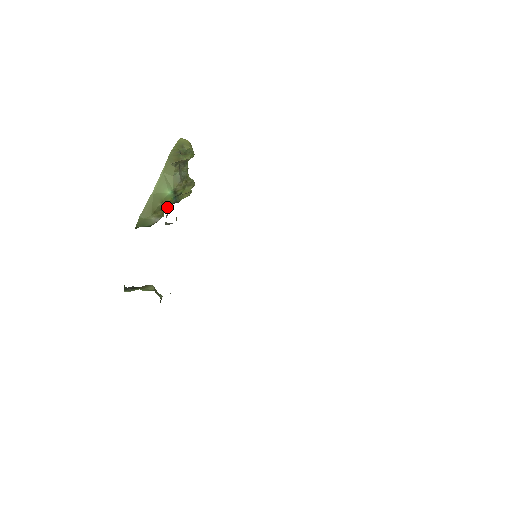
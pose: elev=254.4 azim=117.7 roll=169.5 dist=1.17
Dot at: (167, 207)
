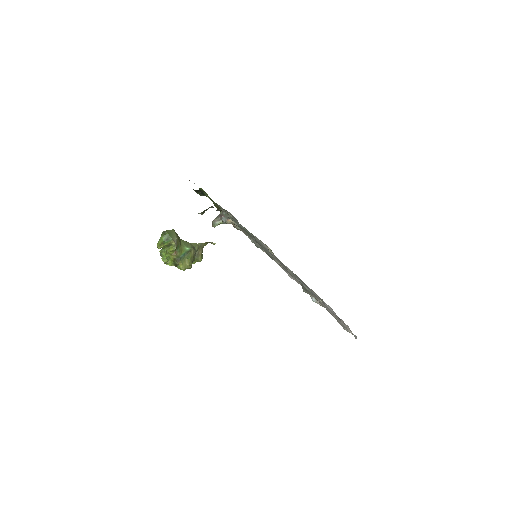
Dot at: (176, 253)
